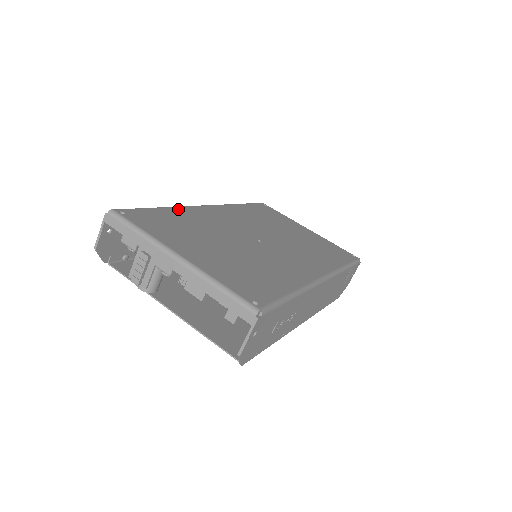
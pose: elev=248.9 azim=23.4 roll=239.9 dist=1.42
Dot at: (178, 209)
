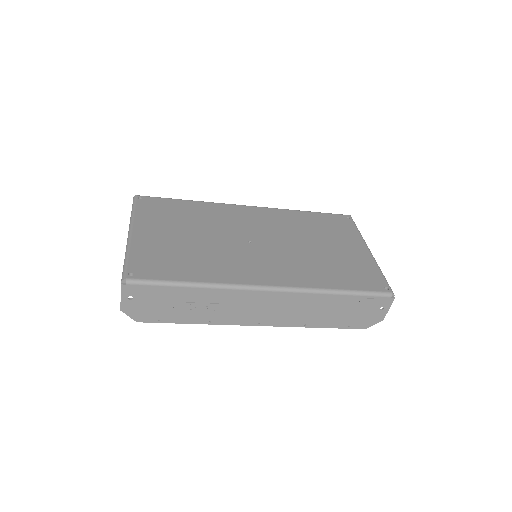
Dot at: (204, 204)
